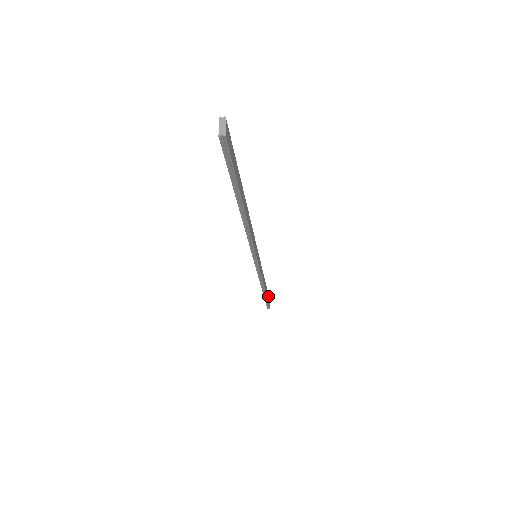
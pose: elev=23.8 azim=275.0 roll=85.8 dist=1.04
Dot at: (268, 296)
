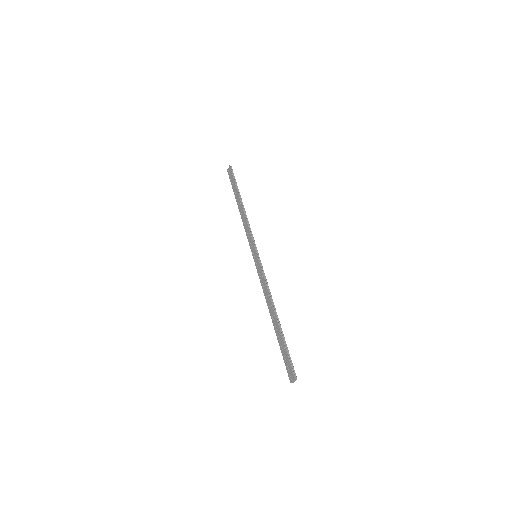
Dot at: (235, 180)
